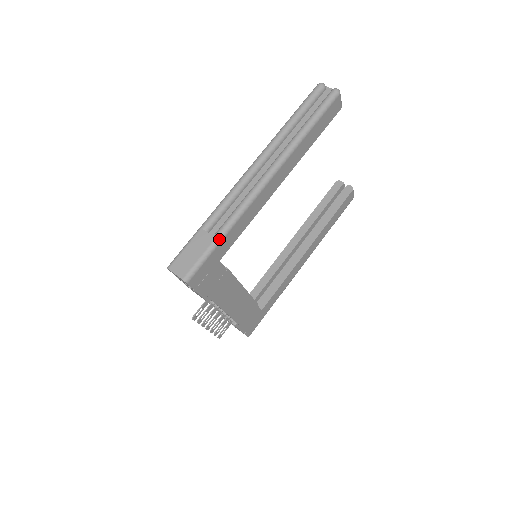
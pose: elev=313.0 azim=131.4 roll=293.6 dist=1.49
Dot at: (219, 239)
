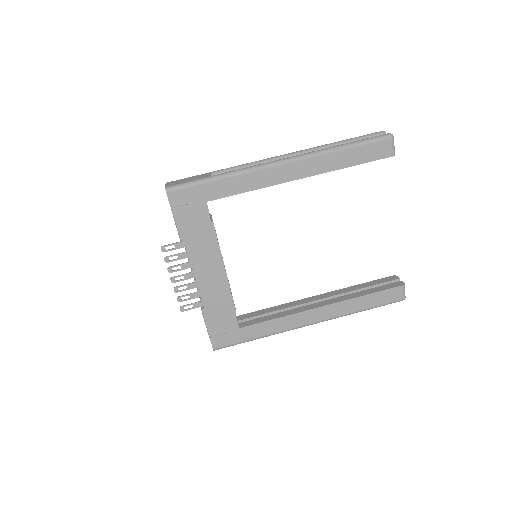
Dot at: (213, 178)
